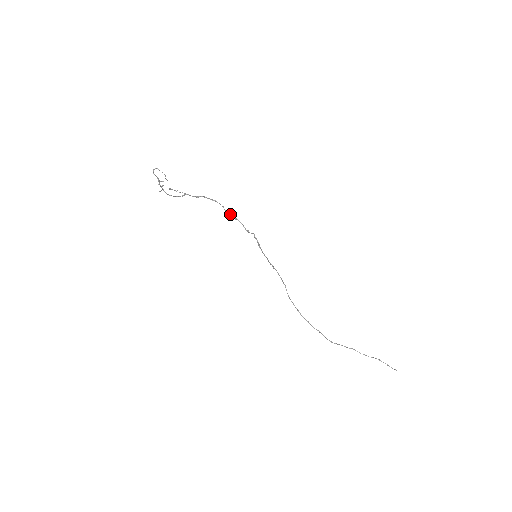
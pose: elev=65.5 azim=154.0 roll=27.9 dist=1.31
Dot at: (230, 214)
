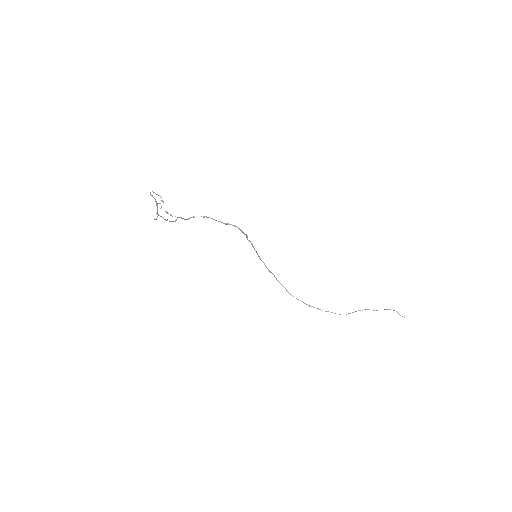
Dot at: (222, 222)
